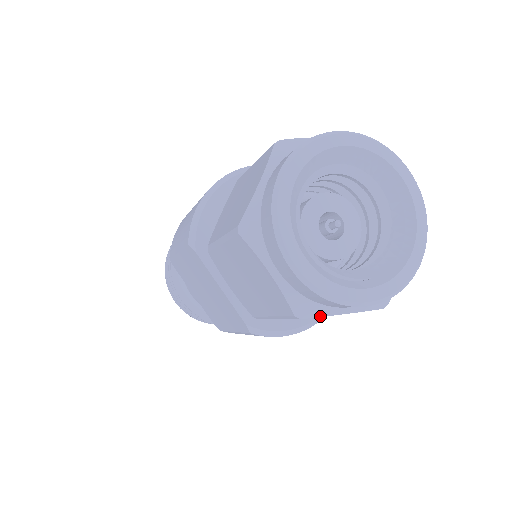
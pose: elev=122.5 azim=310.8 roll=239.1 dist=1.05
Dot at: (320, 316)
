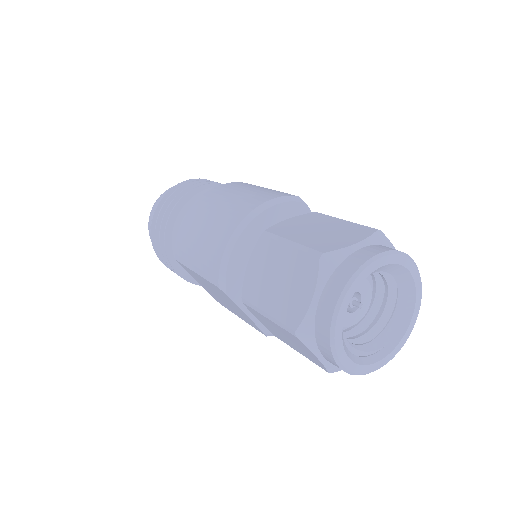
Dot at: occluded
